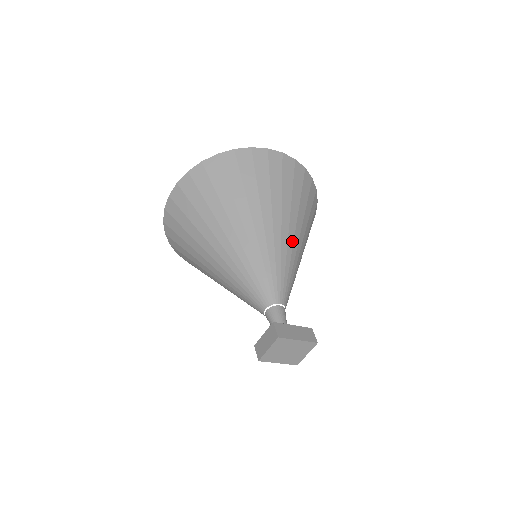
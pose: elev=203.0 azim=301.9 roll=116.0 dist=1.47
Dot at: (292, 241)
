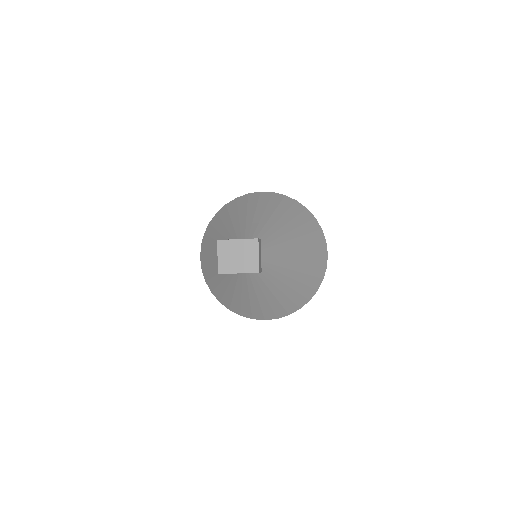
Dot at: (265, 222)
